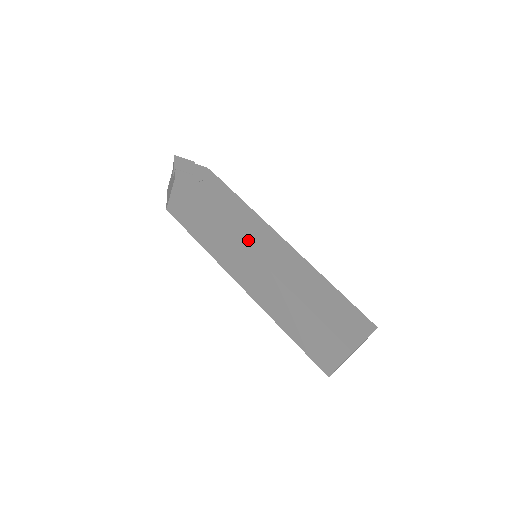
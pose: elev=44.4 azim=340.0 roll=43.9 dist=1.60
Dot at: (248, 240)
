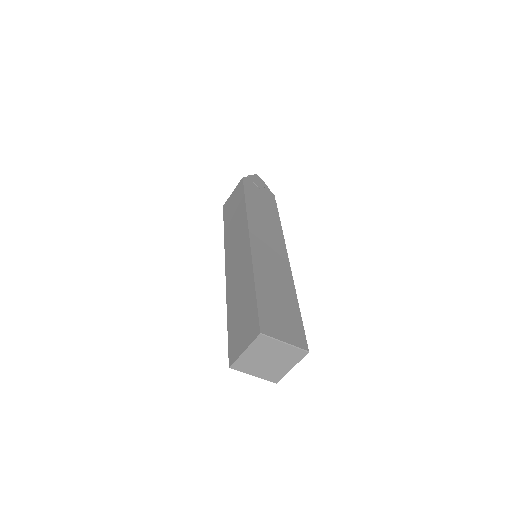
Dot at: (255, 230)
